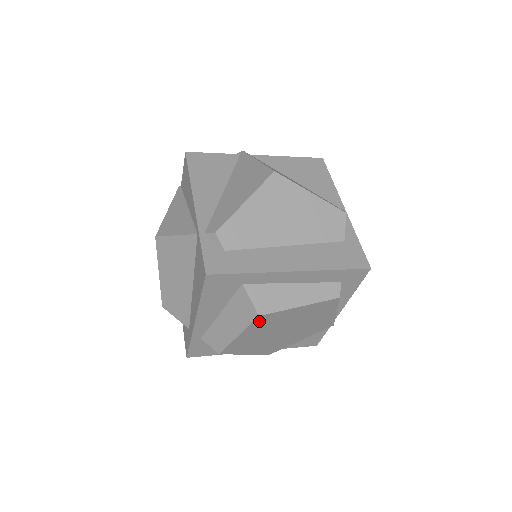
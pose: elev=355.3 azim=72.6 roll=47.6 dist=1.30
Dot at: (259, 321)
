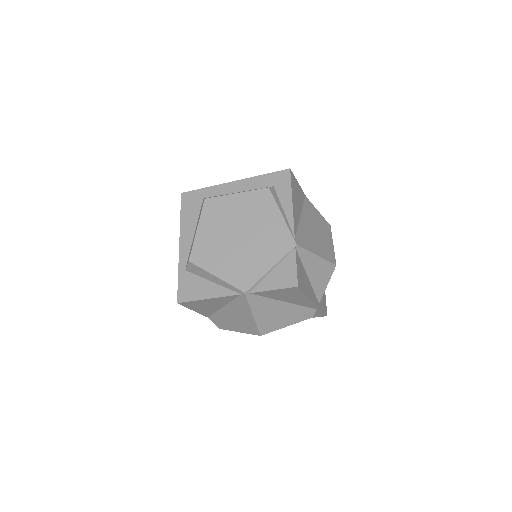
Dot at: (208, 208)
